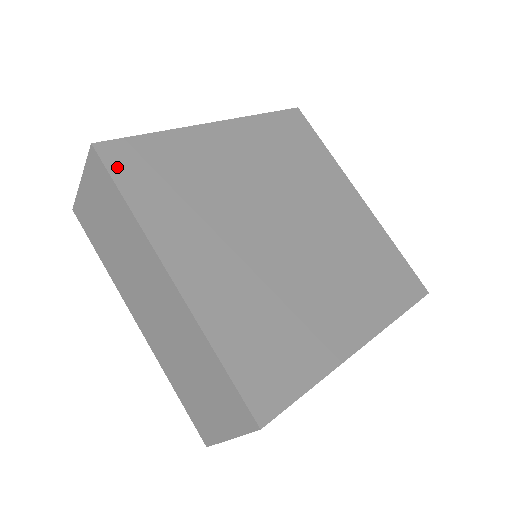
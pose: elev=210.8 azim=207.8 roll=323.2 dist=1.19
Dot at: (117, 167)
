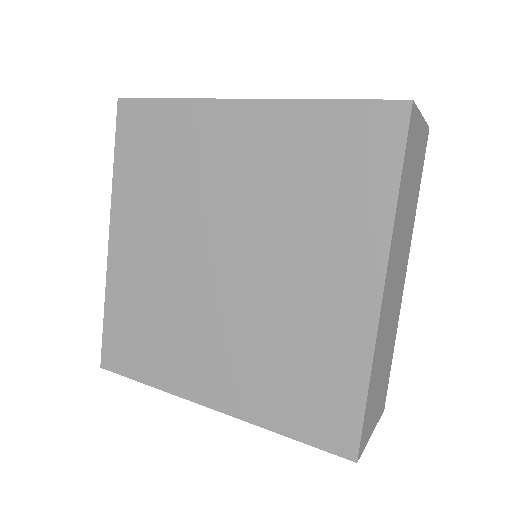
Dot at: (123, 128)
